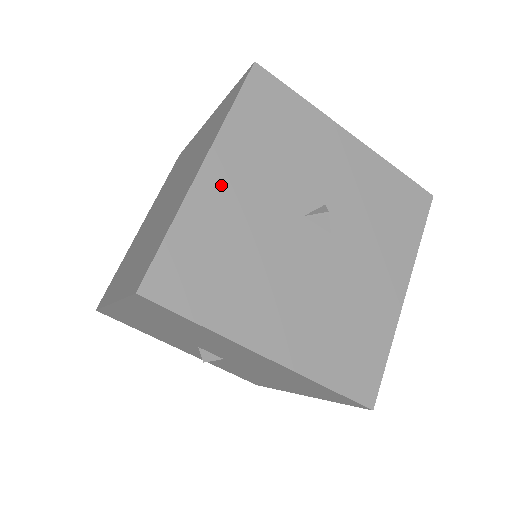
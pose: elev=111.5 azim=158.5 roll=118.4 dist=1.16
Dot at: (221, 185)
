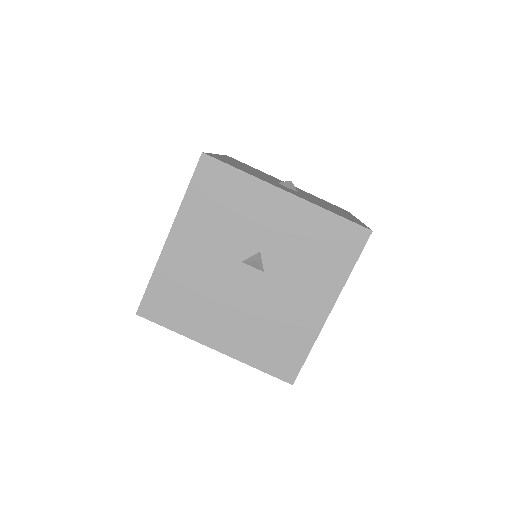
Dot at: (181, 248)
